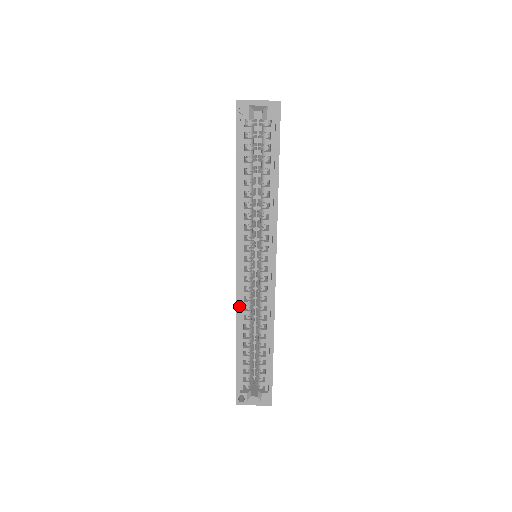
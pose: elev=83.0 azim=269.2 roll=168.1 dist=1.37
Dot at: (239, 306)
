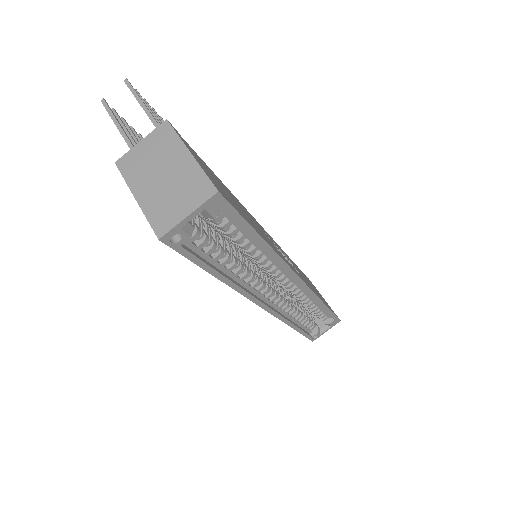
Dot at: (282, 317)
